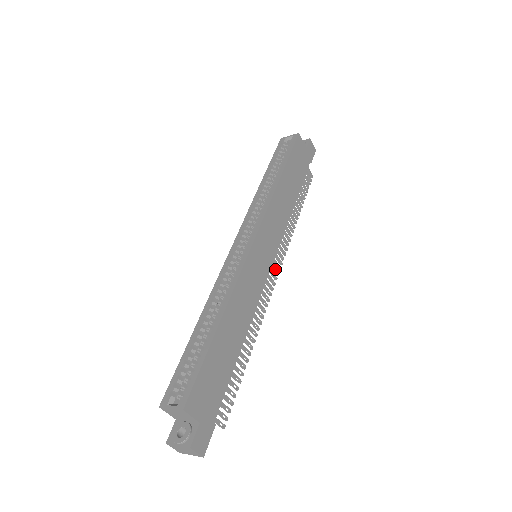
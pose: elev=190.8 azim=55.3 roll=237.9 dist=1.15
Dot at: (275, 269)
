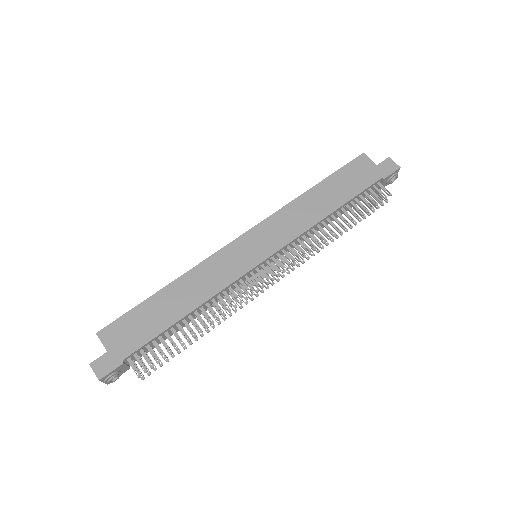
Dot at: (274, 270)
